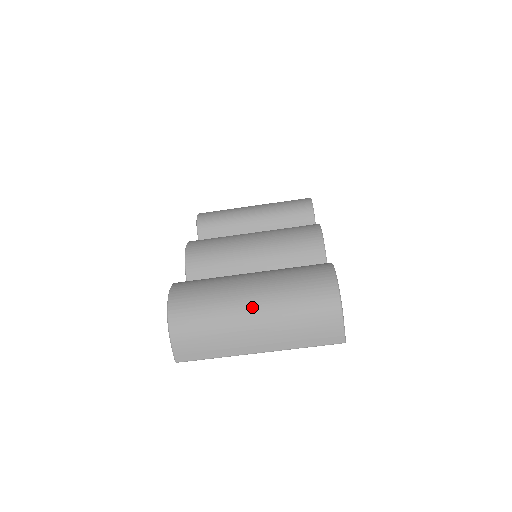
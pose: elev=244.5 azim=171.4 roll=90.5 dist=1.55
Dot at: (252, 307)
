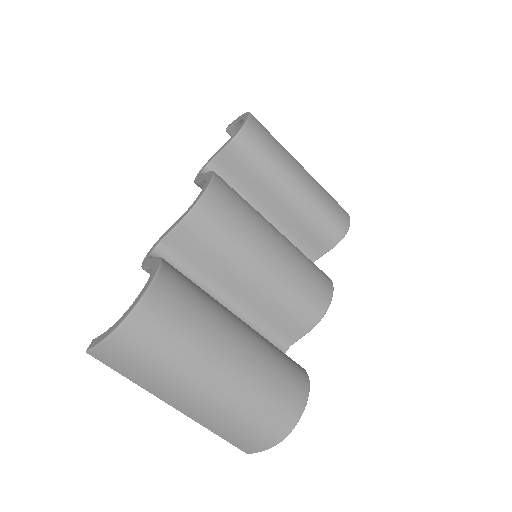
Dot at: (211, 385)
